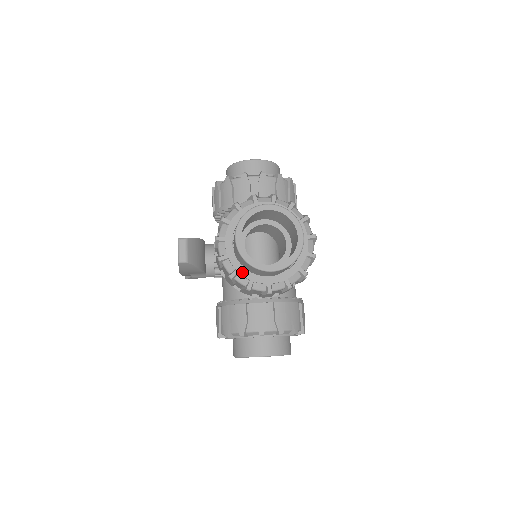
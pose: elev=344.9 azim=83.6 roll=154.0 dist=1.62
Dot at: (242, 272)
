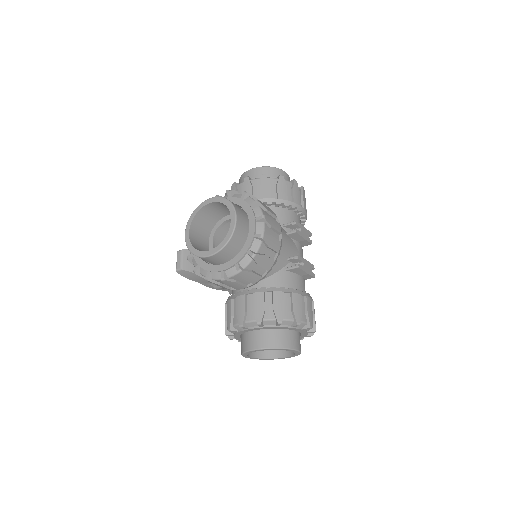
Dot at: (202, 265)
